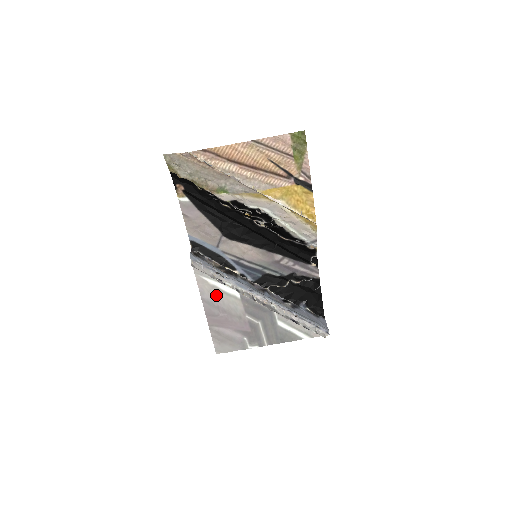
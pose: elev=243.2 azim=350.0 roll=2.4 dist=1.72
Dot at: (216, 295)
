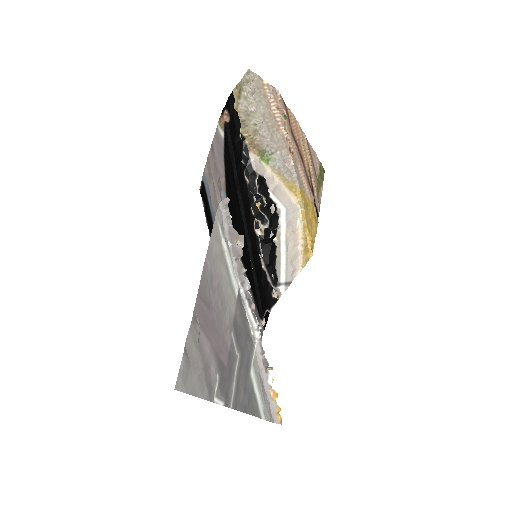
Dot at: (220, 269)
